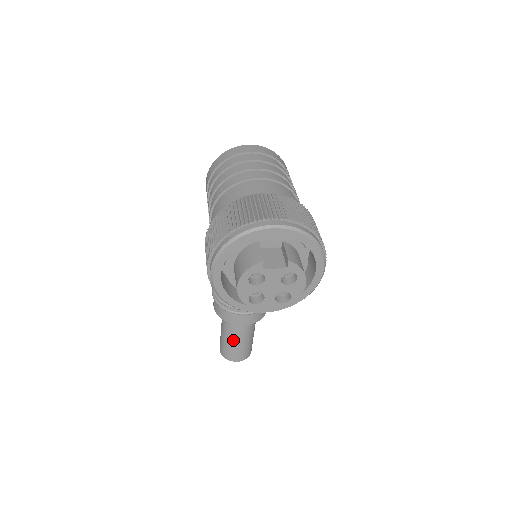
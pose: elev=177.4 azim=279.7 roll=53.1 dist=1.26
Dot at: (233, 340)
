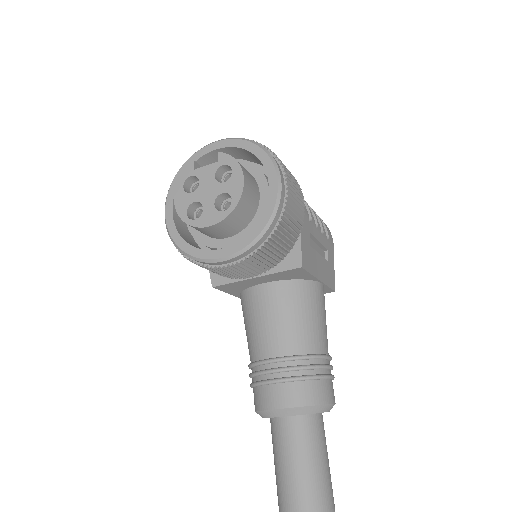
Dot at: (283, 468)
